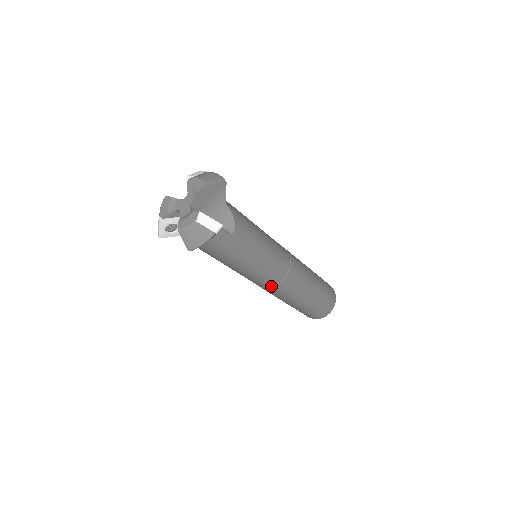
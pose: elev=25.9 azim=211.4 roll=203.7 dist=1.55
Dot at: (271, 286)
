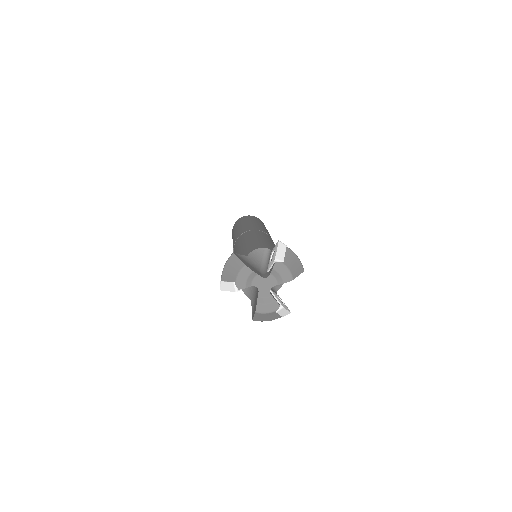
Dot at: occluded
